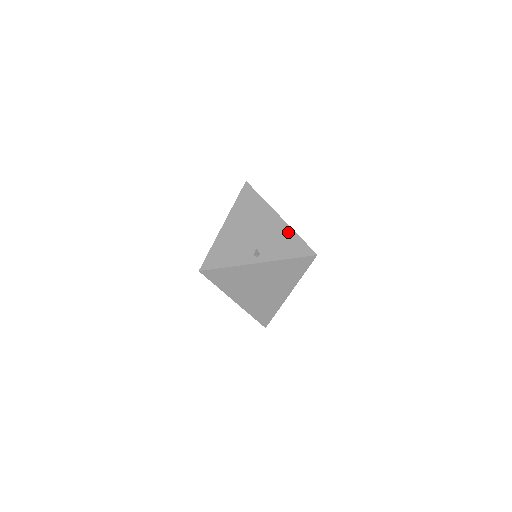
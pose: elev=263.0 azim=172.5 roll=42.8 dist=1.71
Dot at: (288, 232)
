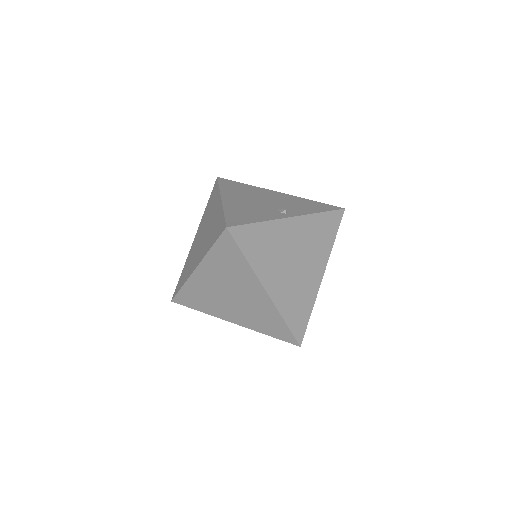
Dot at: (299, 199)
